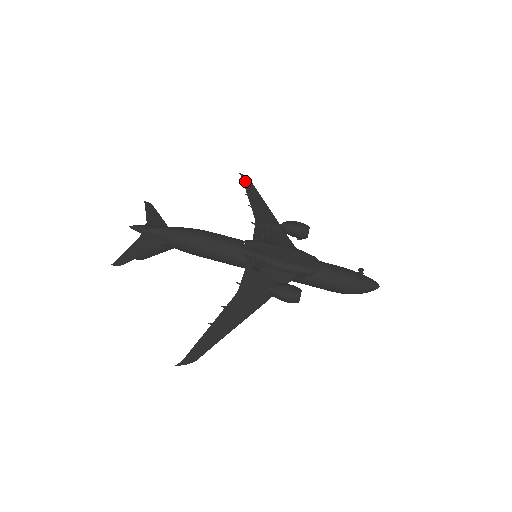
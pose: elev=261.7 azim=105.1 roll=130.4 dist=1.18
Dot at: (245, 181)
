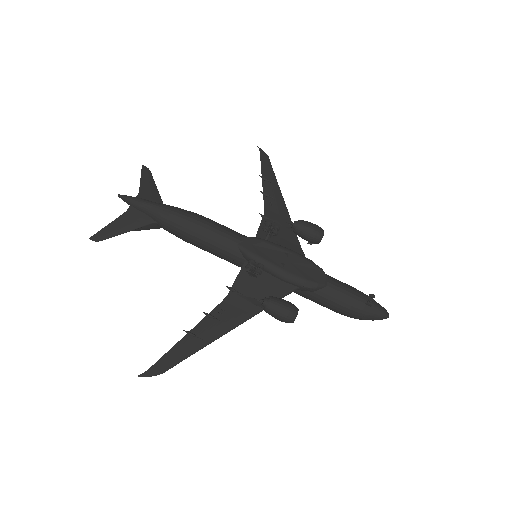
Dot at: (263, 159)
